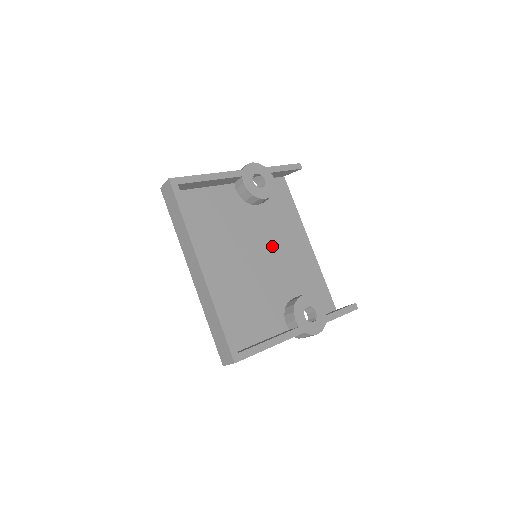
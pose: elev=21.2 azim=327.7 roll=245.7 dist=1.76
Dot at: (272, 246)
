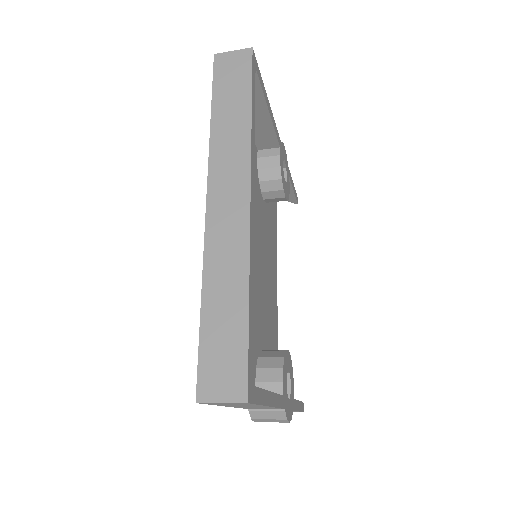
Dot at: (263, 261)
